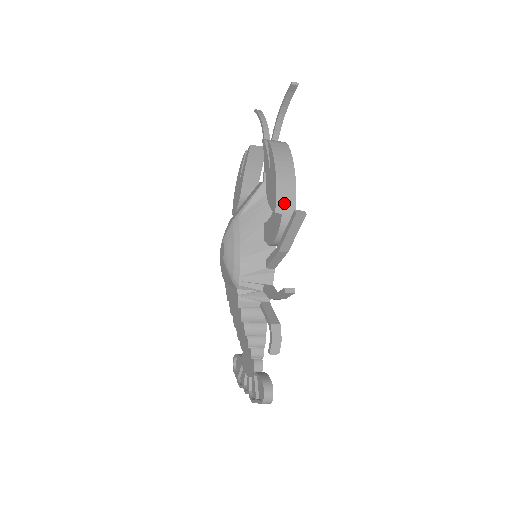
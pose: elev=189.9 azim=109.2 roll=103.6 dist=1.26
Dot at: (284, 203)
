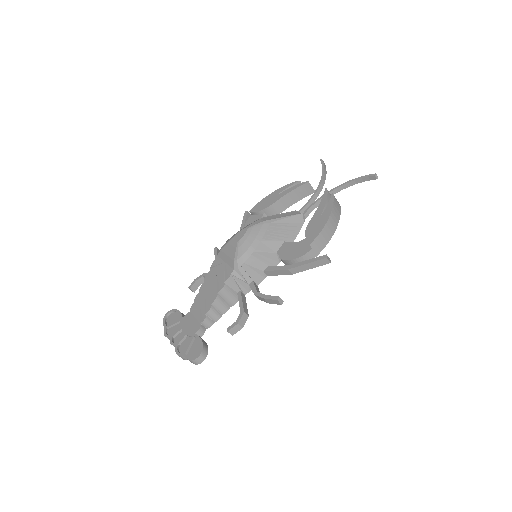
Dot at: (318, 243)
